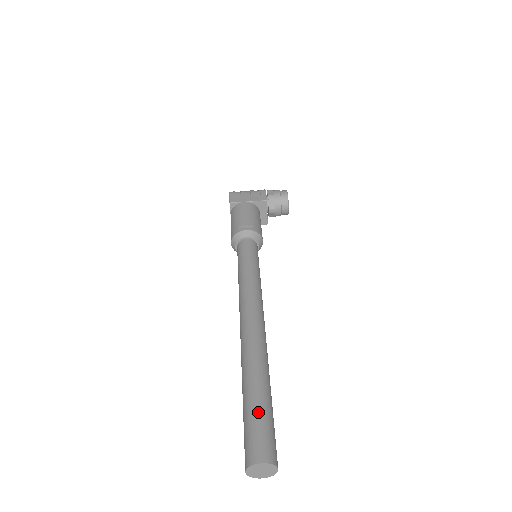
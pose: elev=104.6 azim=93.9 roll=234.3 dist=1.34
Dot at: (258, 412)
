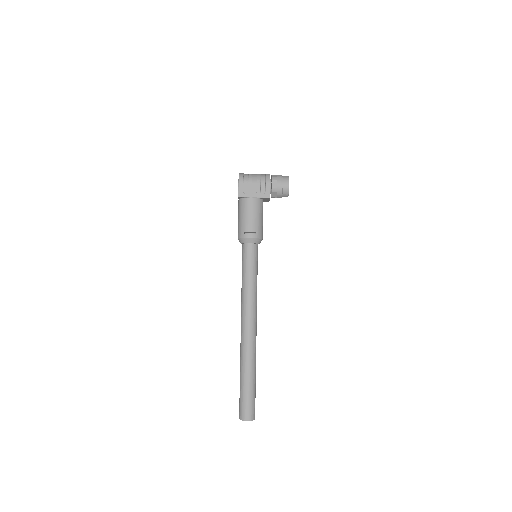
Dot at: (247, 394)
